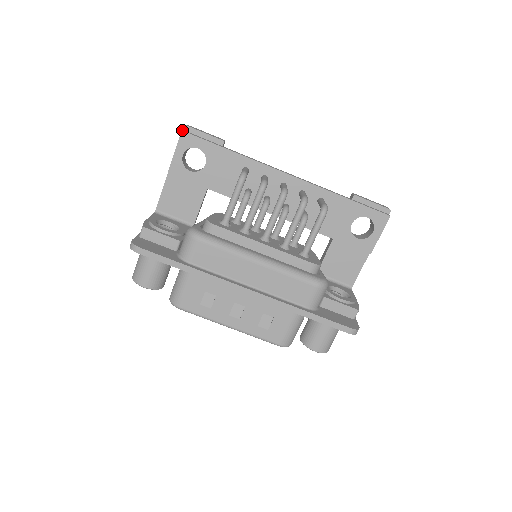
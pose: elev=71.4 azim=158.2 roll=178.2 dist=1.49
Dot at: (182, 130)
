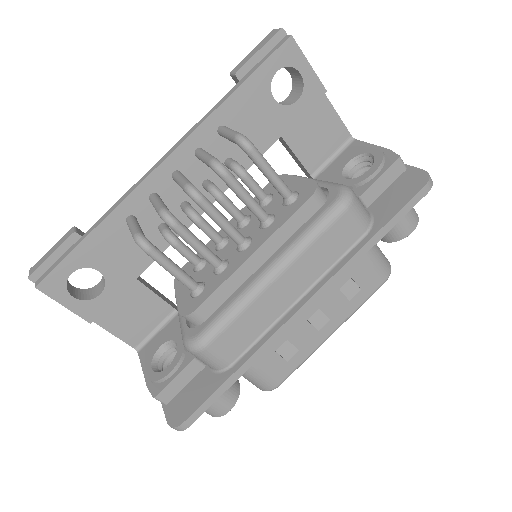
Dot at: occluded
